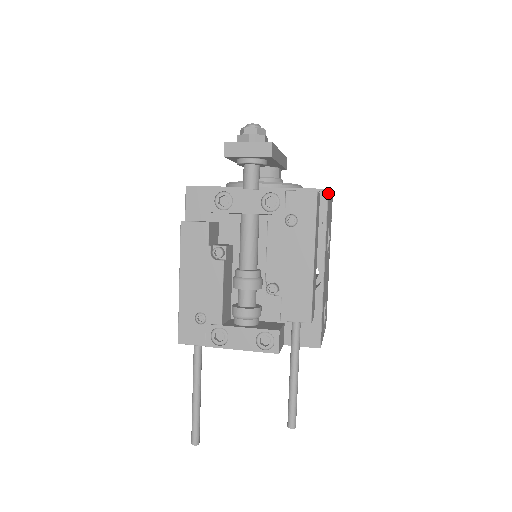
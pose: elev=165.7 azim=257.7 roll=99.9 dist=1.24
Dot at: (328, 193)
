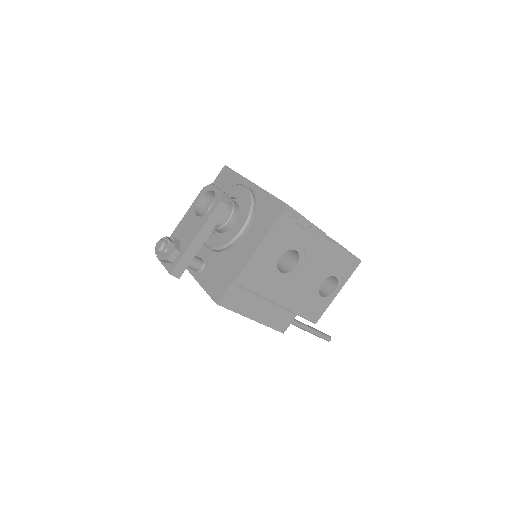
Dot at: (237, 282)
